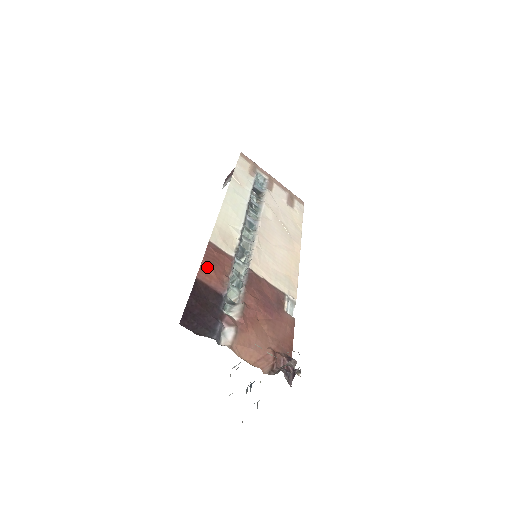
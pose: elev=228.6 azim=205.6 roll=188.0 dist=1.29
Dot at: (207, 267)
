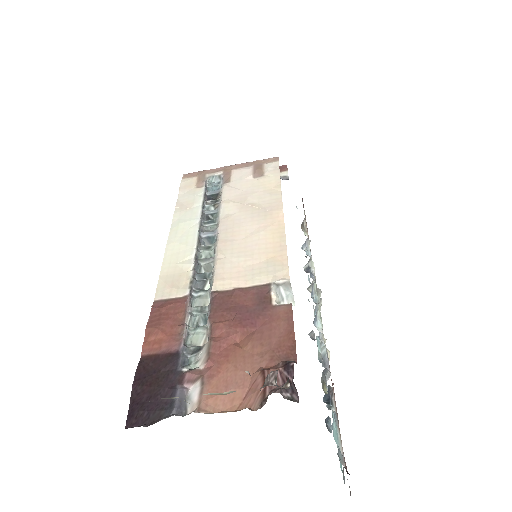
Dot at: (152, 334)
